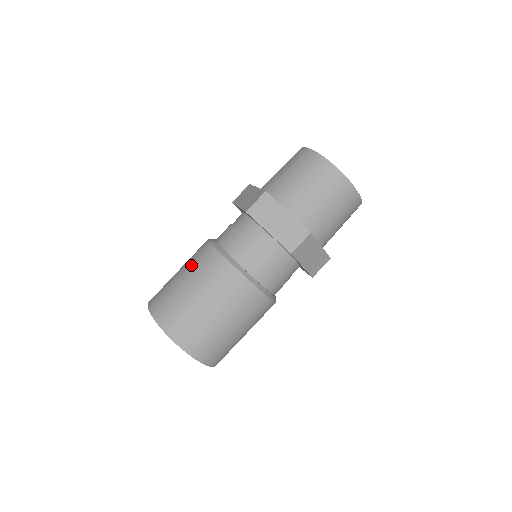
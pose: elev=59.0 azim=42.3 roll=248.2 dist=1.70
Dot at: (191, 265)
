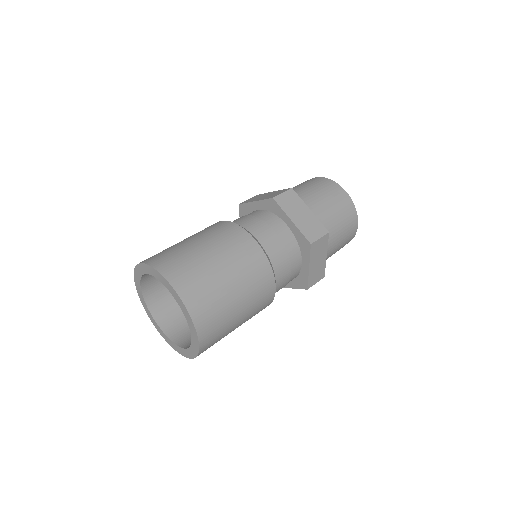
Dot at: (204, 233)
